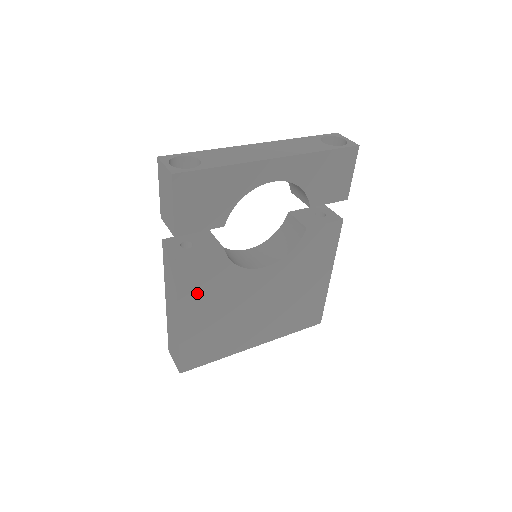
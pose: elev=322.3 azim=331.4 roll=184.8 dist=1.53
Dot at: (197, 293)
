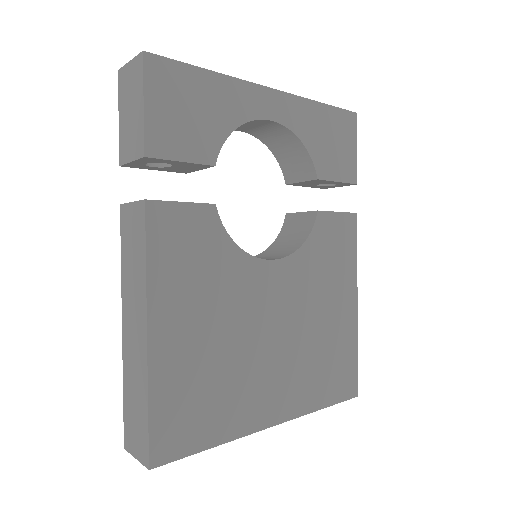
Dot at: (178, 280)
